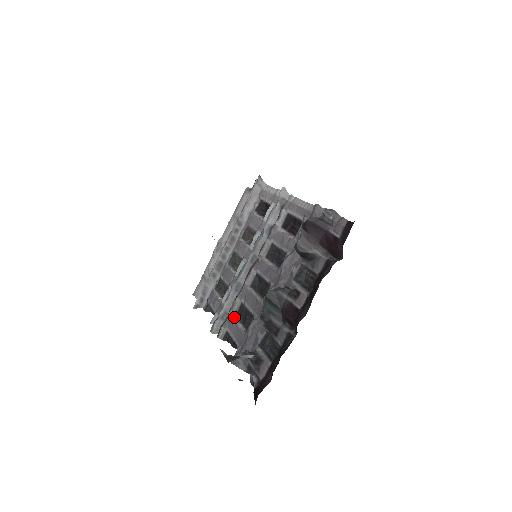
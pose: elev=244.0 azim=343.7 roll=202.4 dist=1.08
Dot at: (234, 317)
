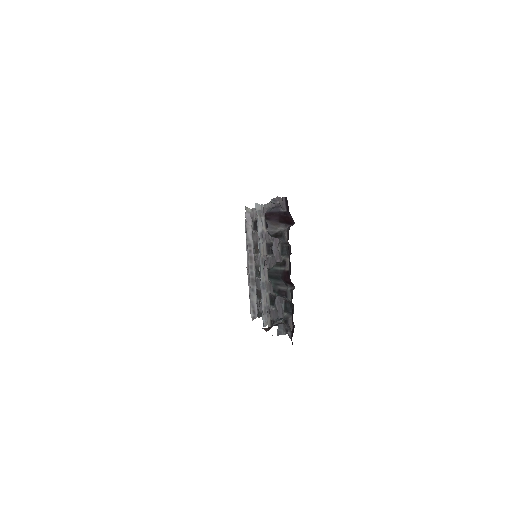
Dot at: (270, 306)
